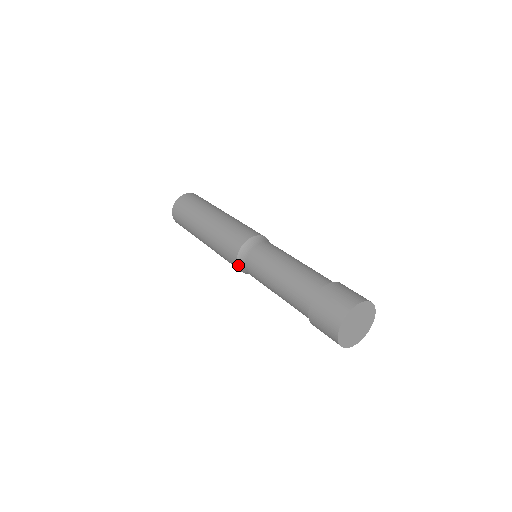
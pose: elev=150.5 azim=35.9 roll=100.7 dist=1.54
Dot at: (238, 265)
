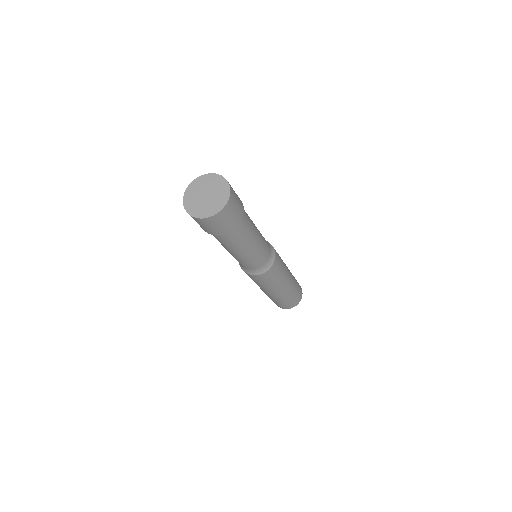
Dot at: (243, 270)
